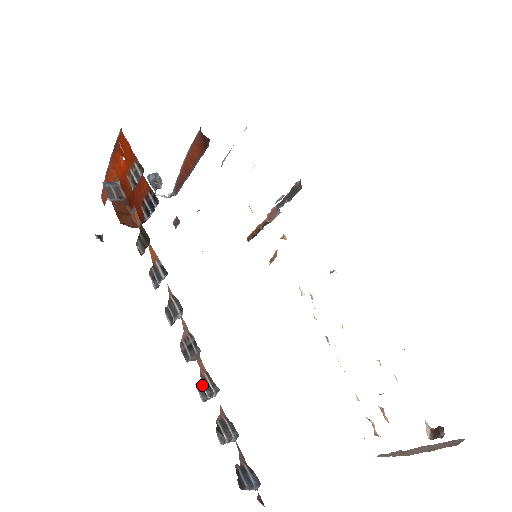
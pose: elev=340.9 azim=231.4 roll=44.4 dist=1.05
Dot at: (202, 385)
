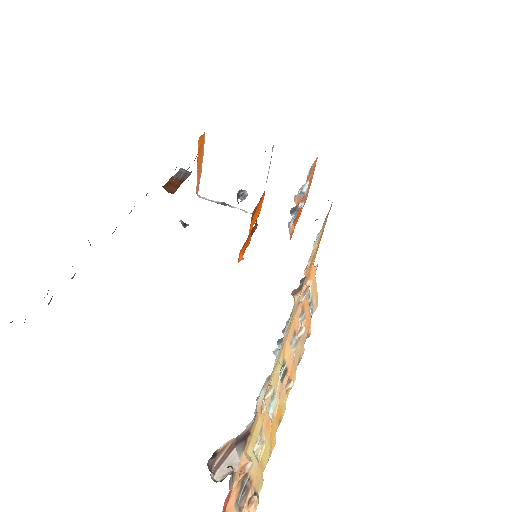
Dot at: occluded
